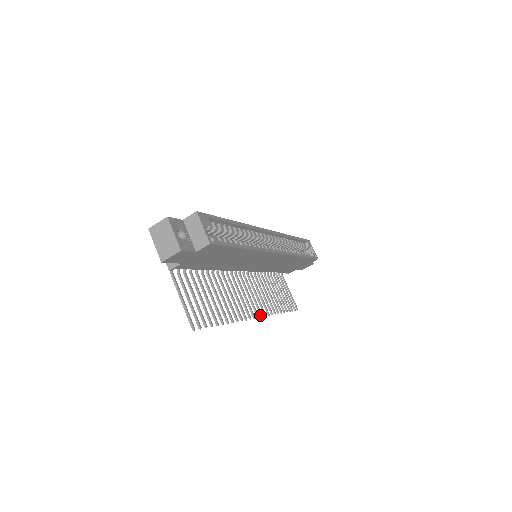
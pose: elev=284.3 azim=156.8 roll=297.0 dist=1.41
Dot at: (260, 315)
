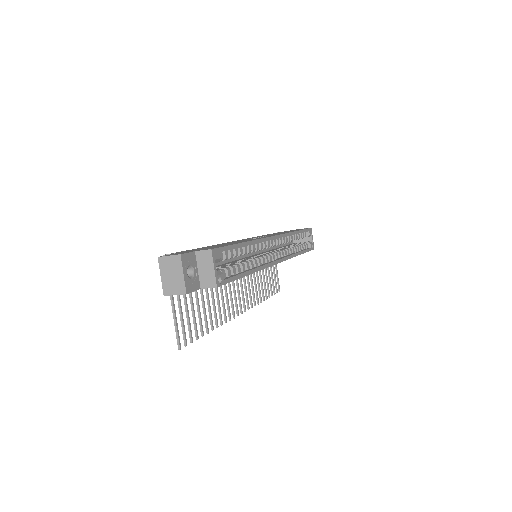
Dot at: (244, 309)
